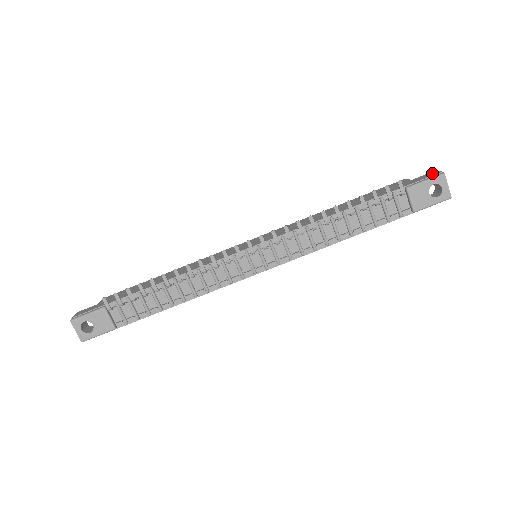
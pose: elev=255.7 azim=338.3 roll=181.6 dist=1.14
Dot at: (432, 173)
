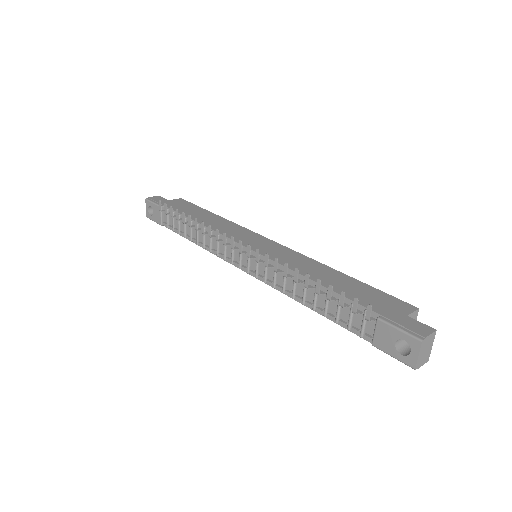
Dot at: (423, 329)
